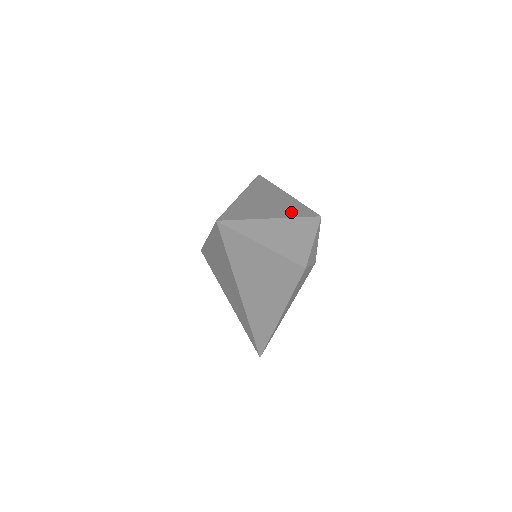
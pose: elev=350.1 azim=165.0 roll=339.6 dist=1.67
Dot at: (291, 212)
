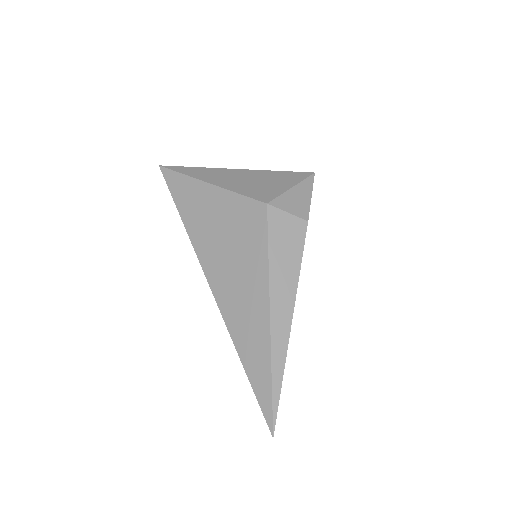
Dot at: occluded
